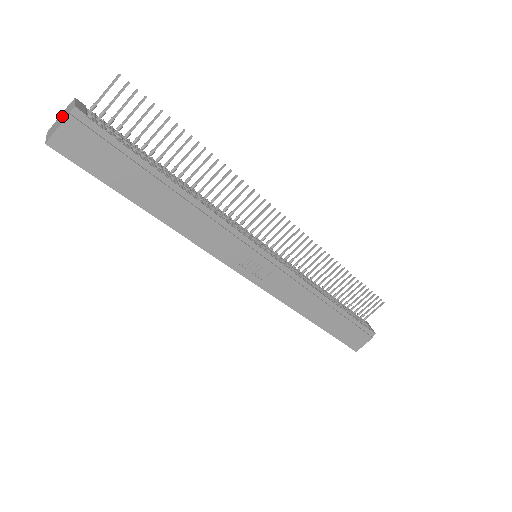
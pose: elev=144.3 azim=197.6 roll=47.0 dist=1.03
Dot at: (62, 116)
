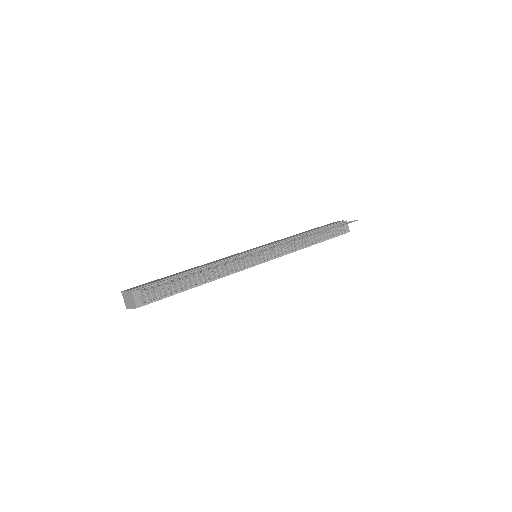
Dot at: (129, 298)
